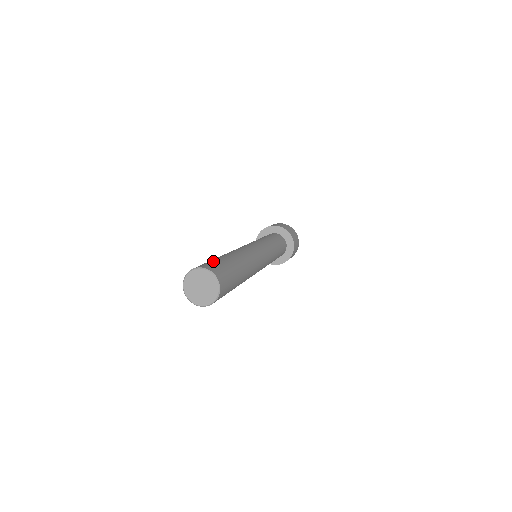
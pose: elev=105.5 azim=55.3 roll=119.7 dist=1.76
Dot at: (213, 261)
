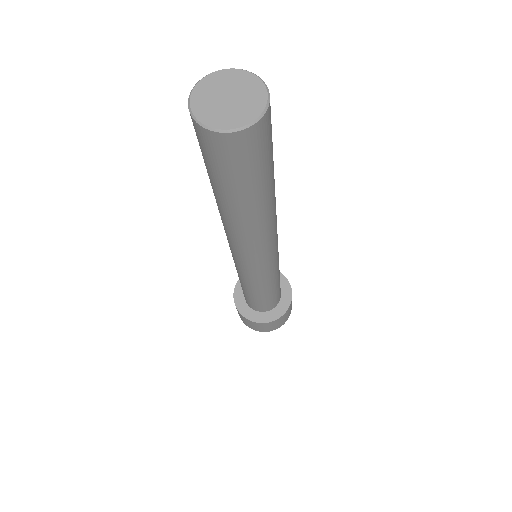
Dot at: occluded
